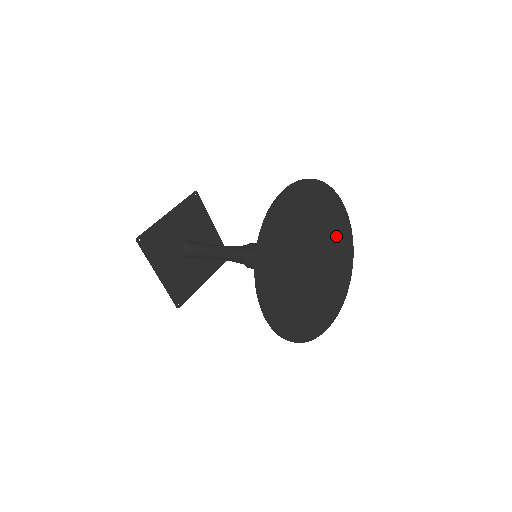
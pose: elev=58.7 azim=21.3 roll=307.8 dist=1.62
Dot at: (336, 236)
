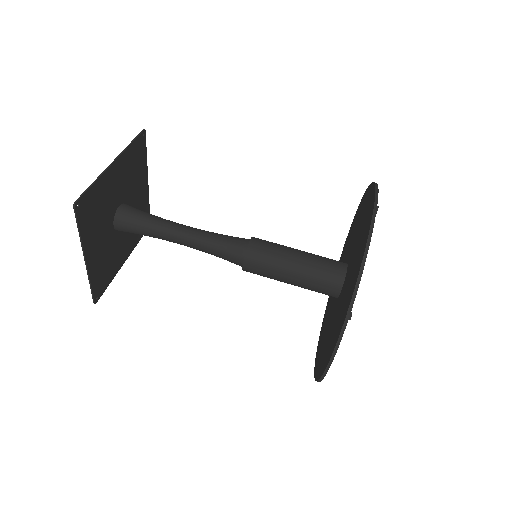
Dot at: occluded
